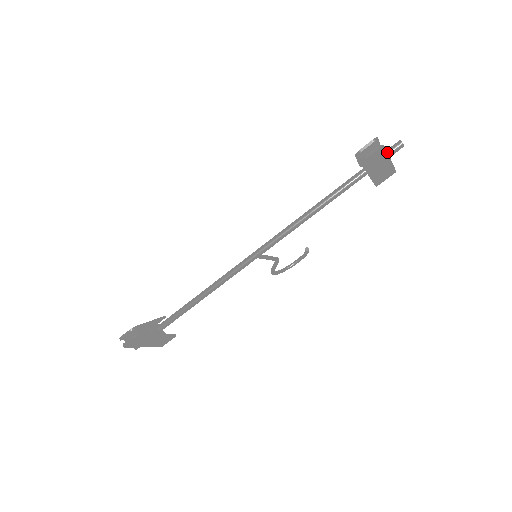
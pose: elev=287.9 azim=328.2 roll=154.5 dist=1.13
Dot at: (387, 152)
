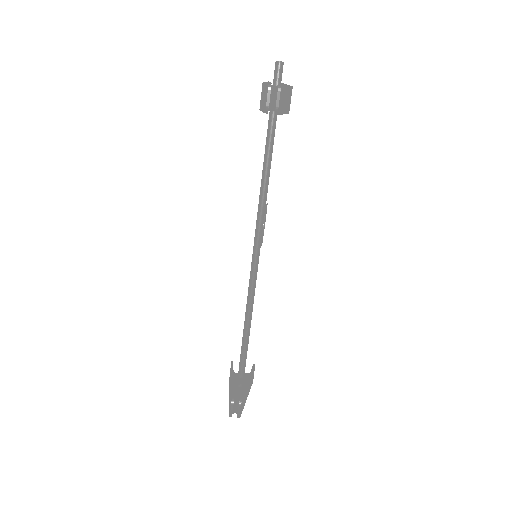
Dot at: (284, 84)
